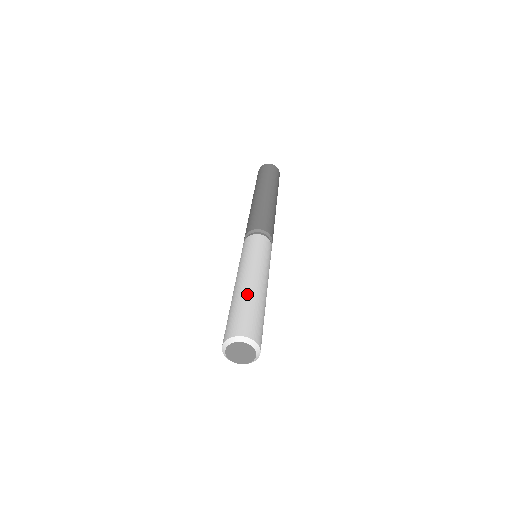
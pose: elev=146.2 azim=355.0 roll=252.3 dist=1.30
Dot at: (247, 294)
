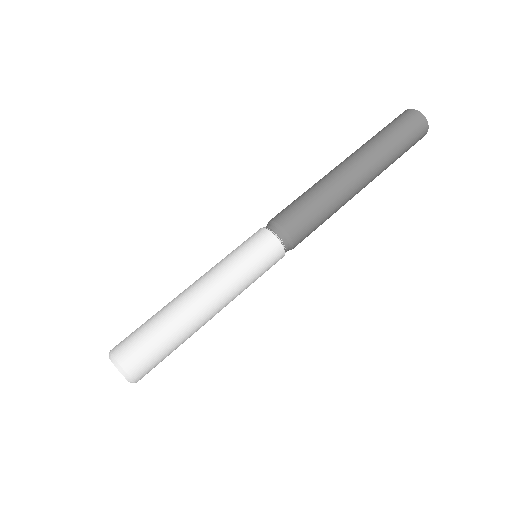
Dot at: (167, 307)
